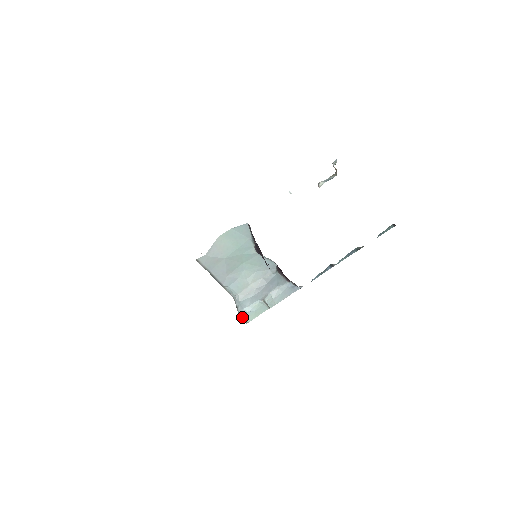
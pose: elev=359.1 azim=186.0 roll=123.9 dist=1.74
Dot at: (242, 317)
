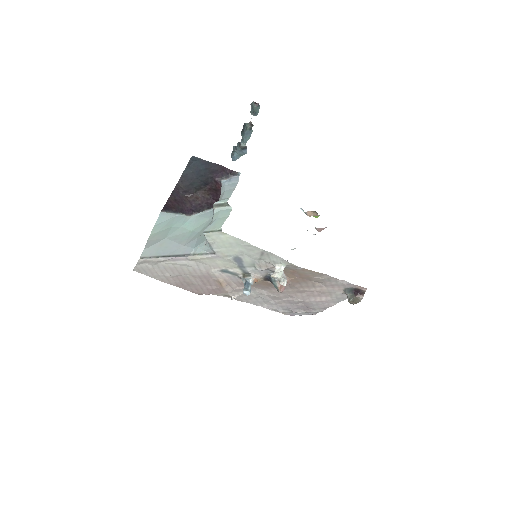
Dot at: (208, 232)
